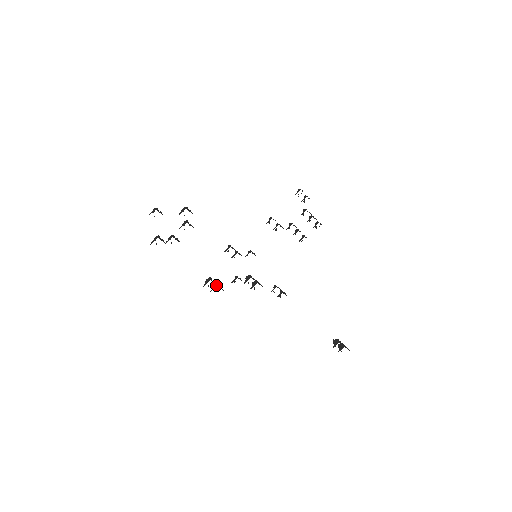
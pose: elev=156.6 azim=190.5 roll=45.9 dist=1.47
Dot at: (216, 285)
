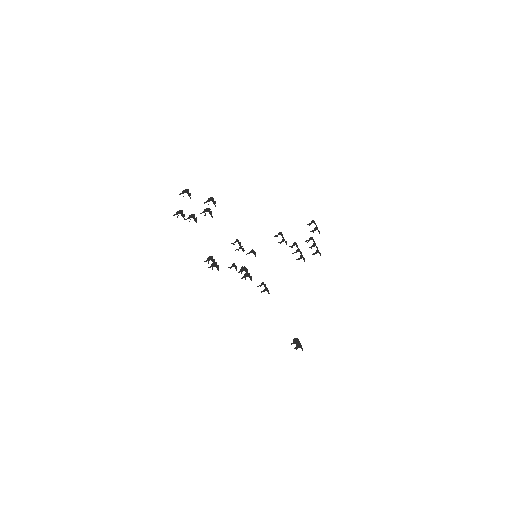
Dot at: (215, 265)
